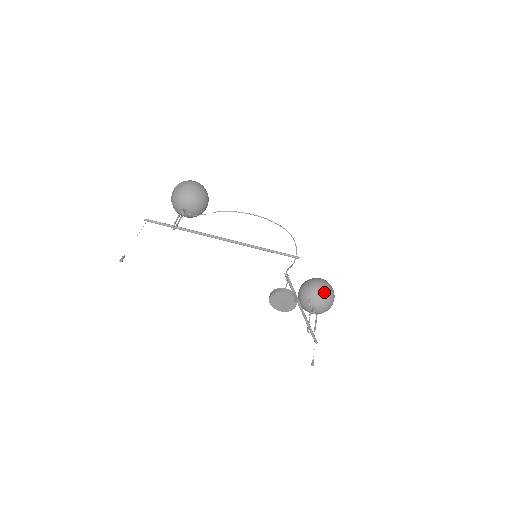
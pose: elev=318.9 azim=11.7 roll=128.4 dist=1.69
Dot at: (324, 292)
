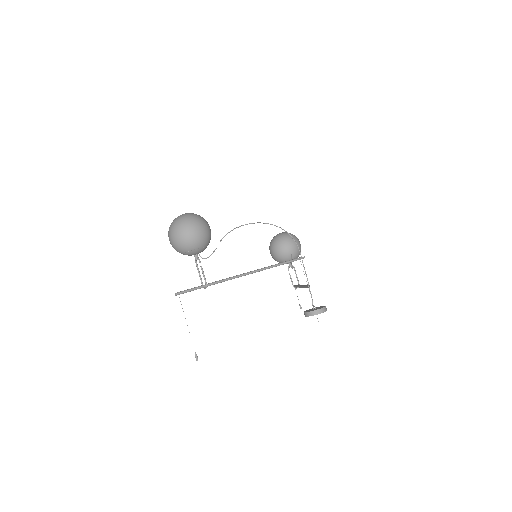
Dot at: occluded
